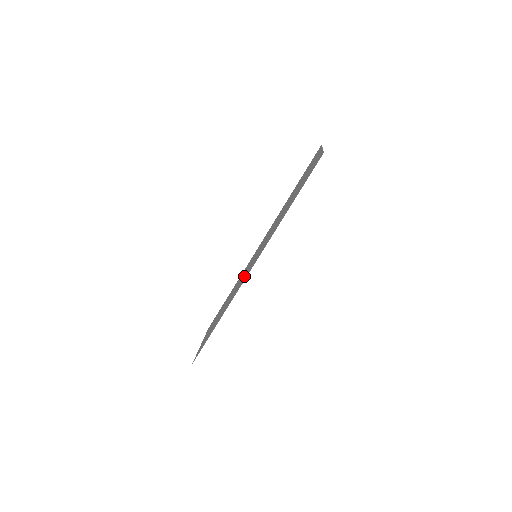
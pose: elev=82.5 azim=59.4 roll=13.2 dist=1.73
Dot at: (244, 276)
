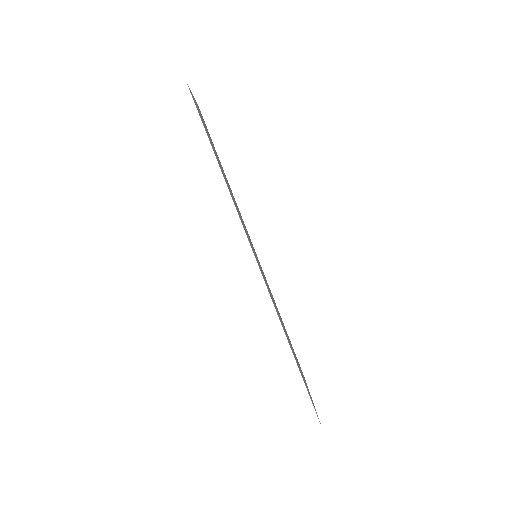
Dot at: occluded
